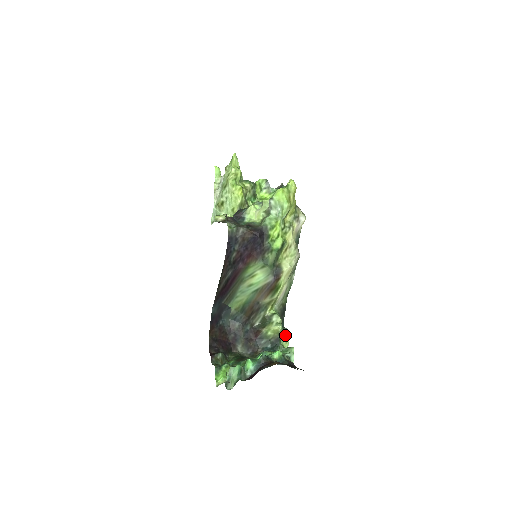
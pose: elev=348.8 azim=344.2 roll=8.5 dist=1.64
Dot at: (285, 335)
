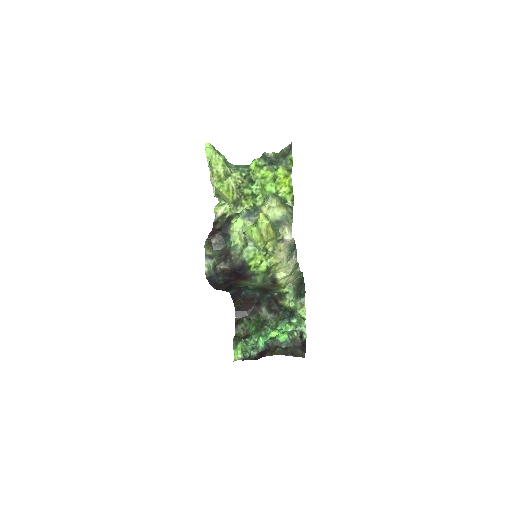
Dot at: (302, 305)
